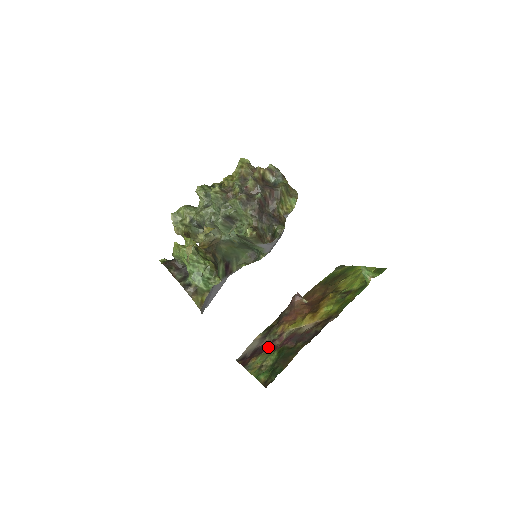
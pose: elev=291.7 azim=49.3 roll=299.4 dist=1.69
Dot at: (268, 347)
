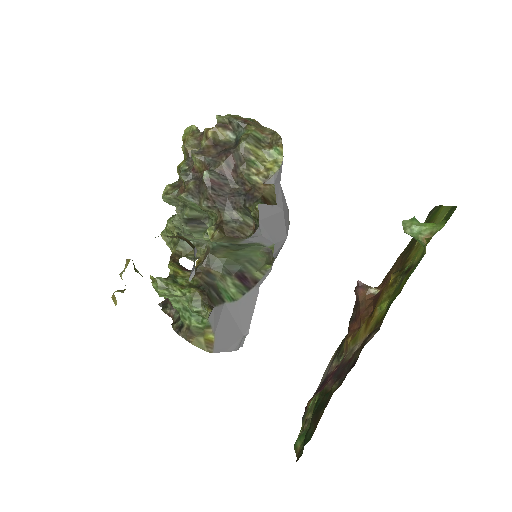
Dot at: occluded
